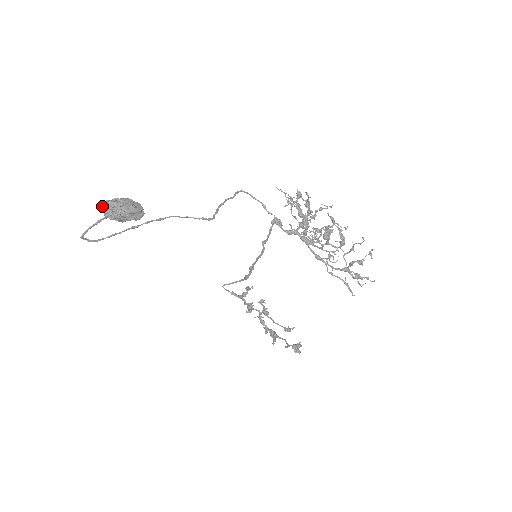
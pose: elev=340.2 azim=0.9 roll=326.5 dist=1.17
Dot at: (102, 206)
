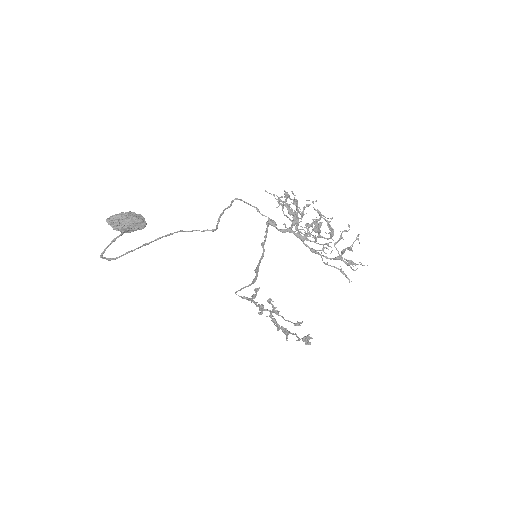
Dot at: (109, 220)
